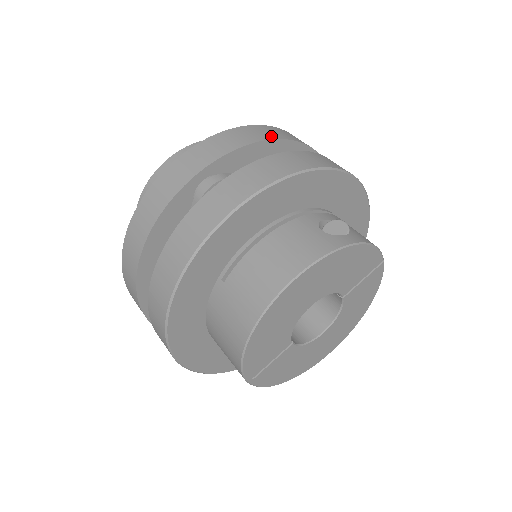
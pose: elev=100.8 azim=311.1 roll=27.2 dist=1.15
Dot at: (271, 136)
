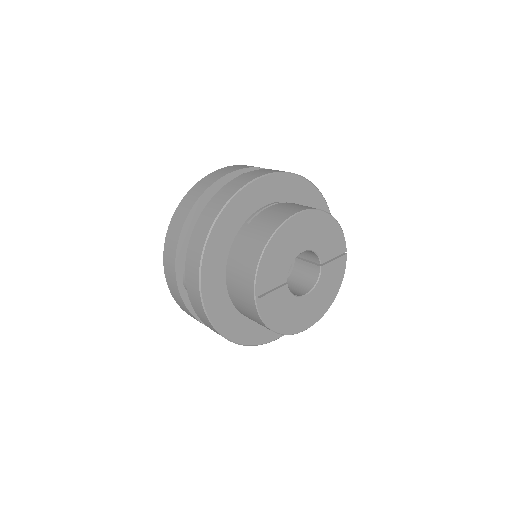
Dot at: occluded
